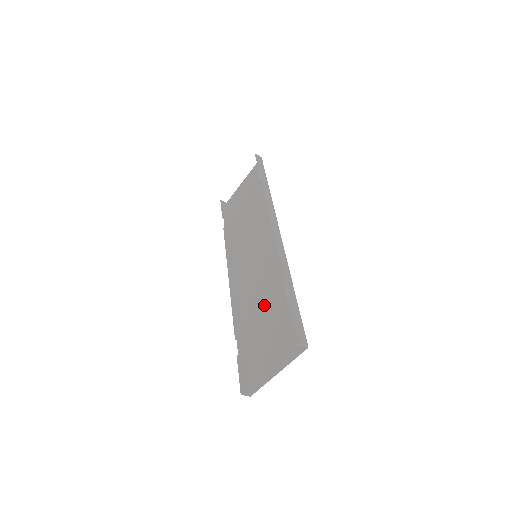
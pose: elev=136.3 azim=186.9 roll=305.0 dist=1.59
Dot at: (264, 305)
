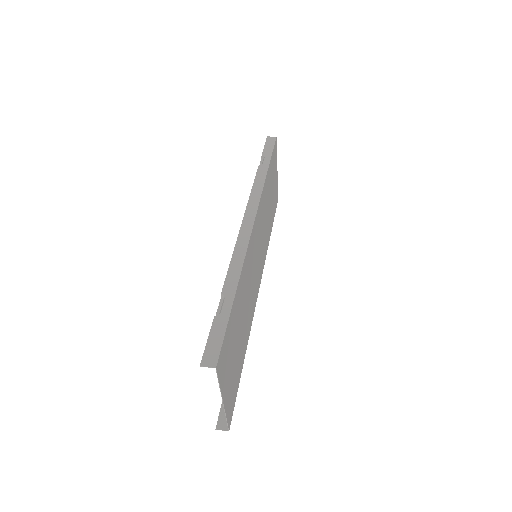
Dot at: (243, 315)
